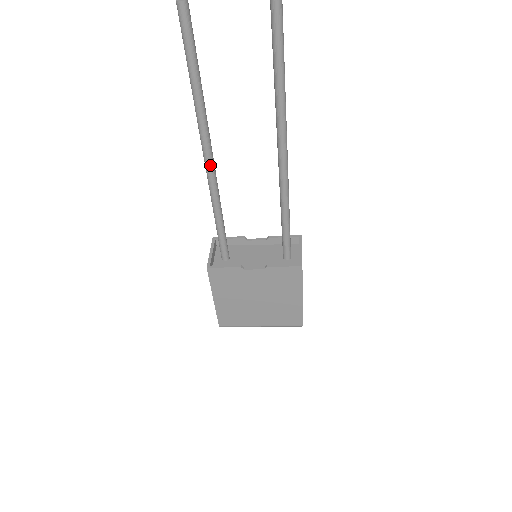
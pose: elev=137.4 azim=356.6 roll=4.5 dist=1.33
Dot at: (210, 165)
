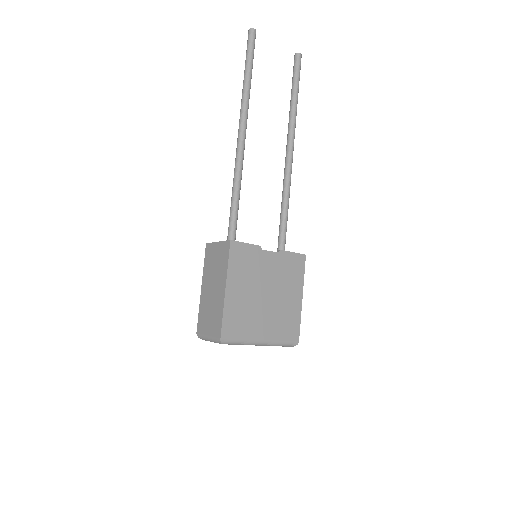
Dot at: (244, 144)
